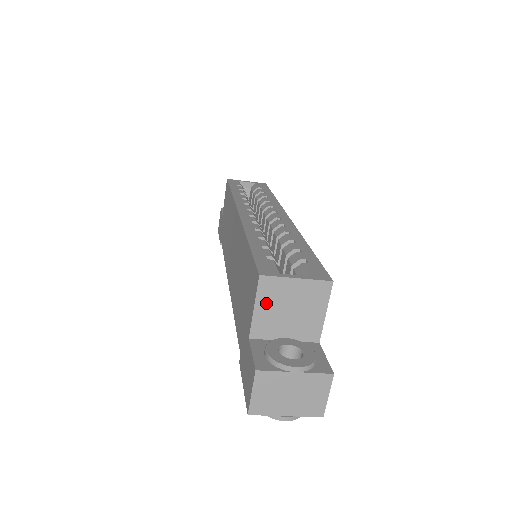
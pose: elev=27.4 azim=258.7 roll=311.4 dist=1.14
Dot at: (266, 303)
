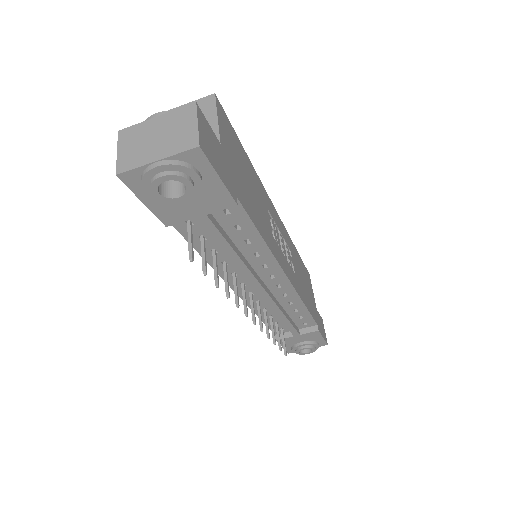
Dot at: occluded
